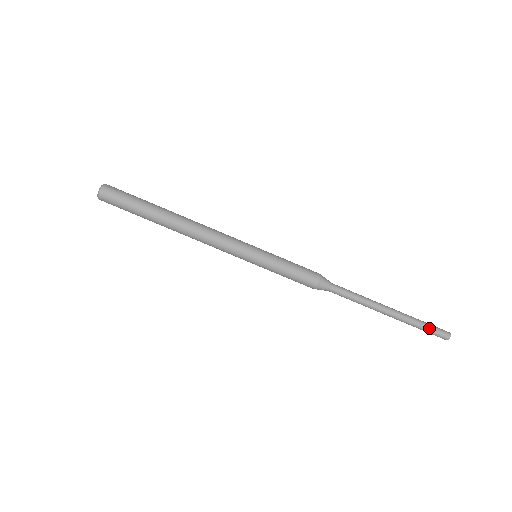
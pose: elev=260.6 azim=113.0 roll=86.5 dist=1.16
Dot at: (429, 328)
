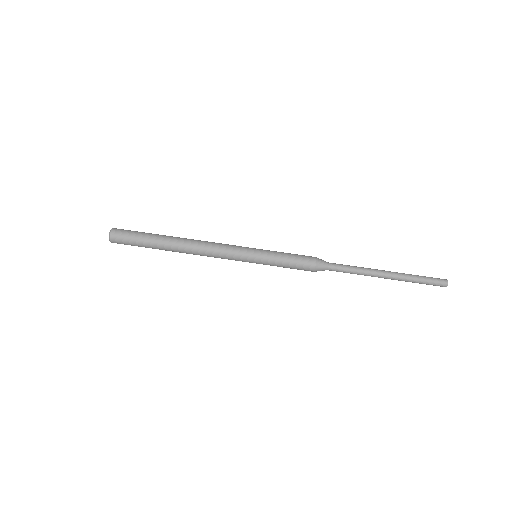
Dot at: (426, 282)
